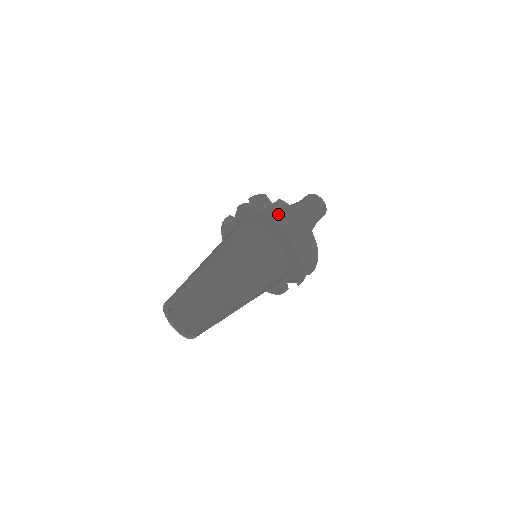
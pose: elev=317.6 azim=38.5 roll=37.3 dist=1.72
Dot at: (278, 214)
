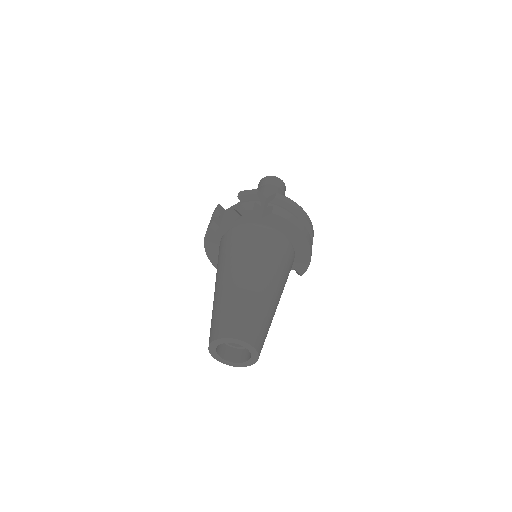
Dot at: (286, 211)
